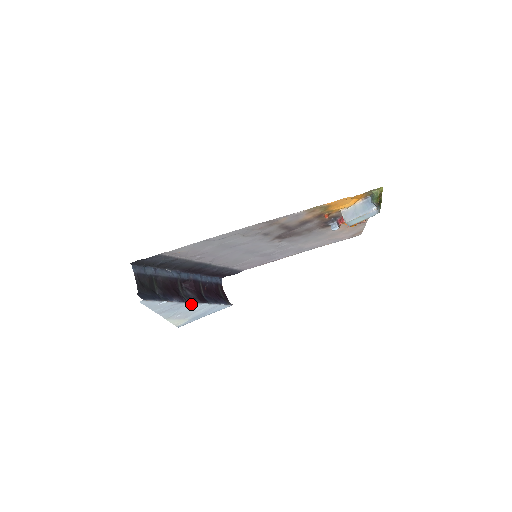
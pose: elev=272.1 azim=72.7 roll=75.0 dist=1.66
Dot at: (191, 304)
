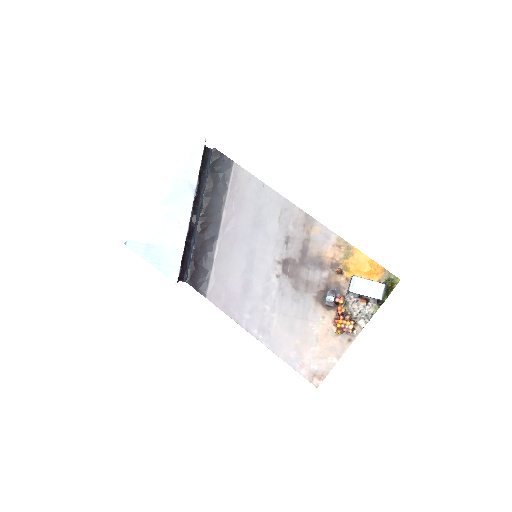
Dot at: (188, 210)
